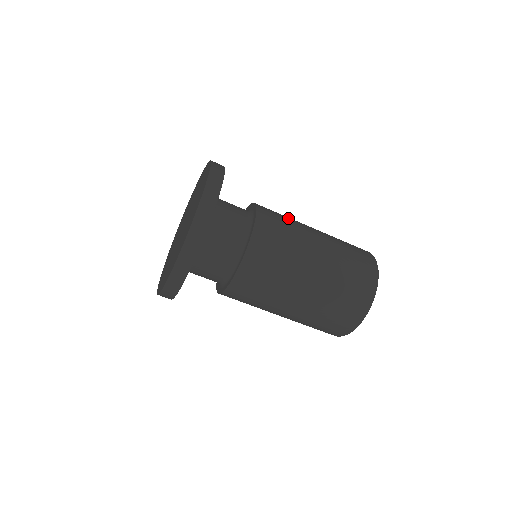
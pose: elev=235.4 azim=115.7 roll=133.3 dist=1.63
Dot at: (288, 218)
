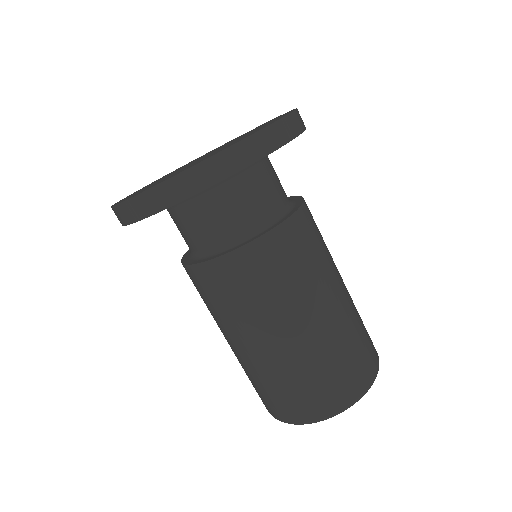
Dot at: (325, 248)
